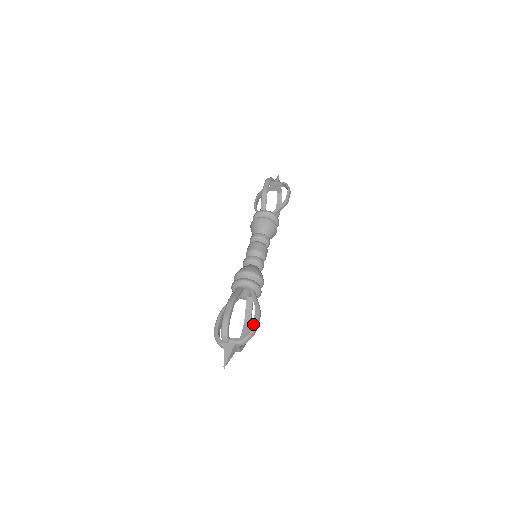
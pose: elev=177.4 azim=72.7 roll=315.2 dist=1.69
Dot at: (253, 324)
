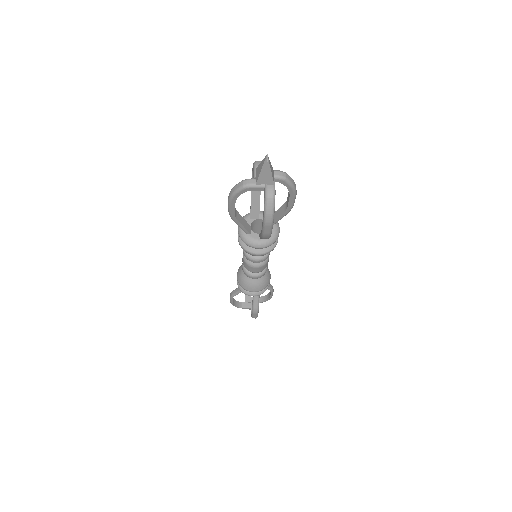
Dot at: occluded
